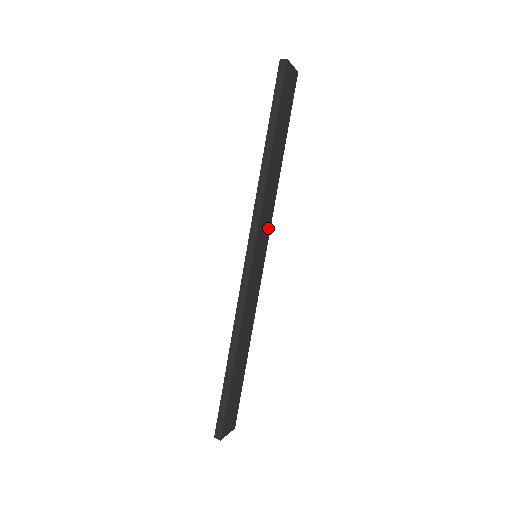
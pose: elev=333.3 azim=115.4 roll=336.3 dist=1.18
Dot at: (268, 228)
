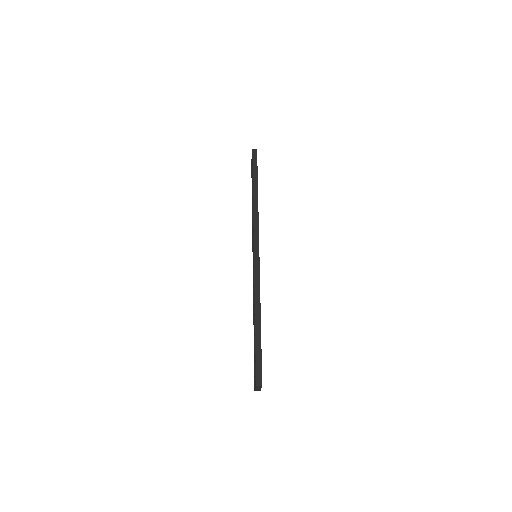
Dot at: occluded
